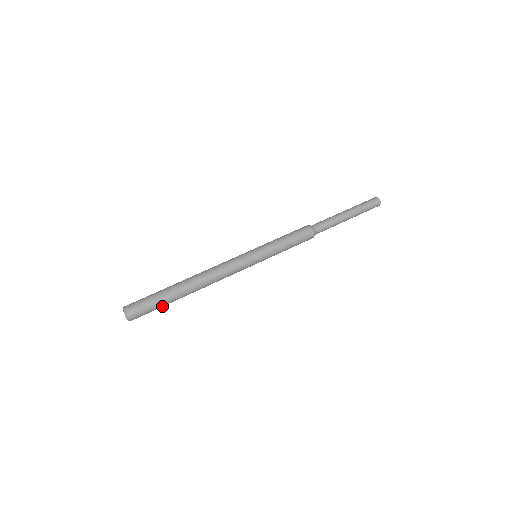
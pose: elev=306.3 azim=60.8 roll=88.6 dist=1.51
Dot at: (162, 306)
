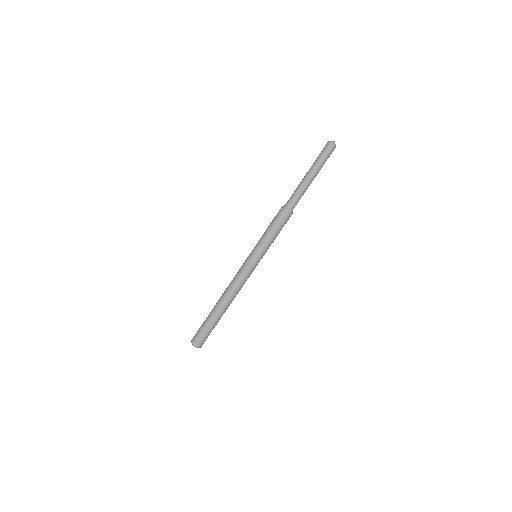
Dot at: occluded
